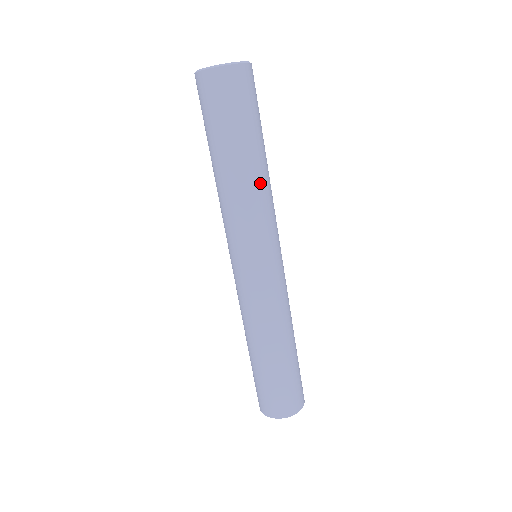
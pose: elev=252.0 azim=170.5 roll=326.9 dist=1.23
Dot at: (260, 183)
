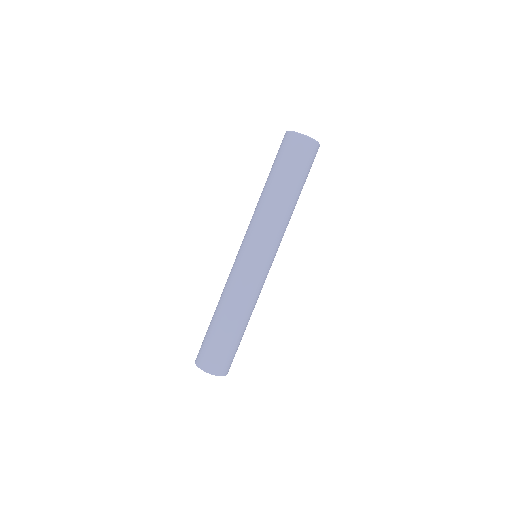
Dot at: (284, 210)
